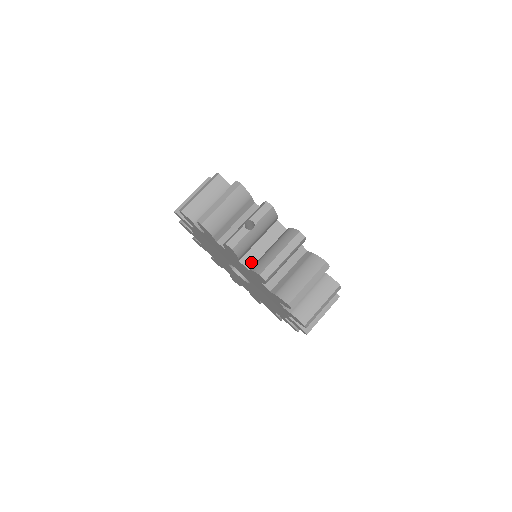
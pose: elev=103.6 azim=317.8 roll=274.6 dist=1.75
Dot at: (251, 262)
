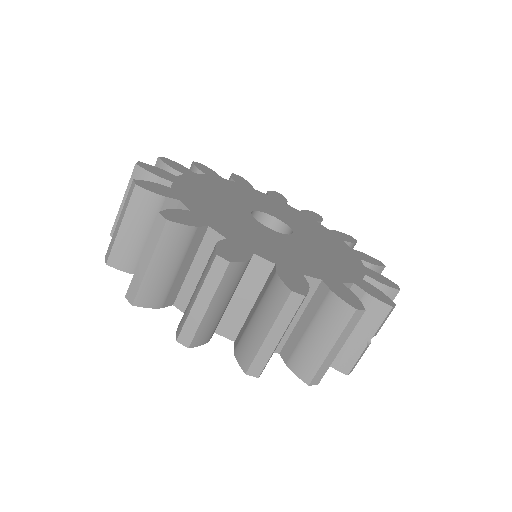
Dot at: occluded
